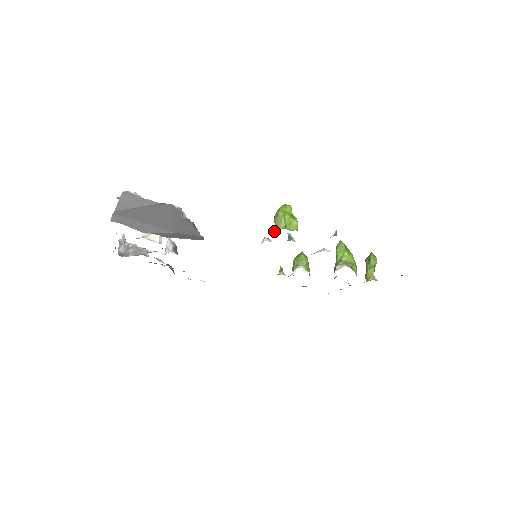
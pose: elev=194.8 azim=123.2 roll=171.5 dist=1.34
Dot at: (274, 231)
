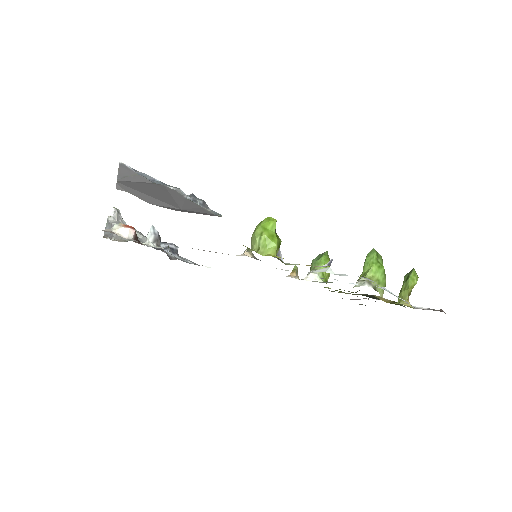
Dot at: (248, 250)
